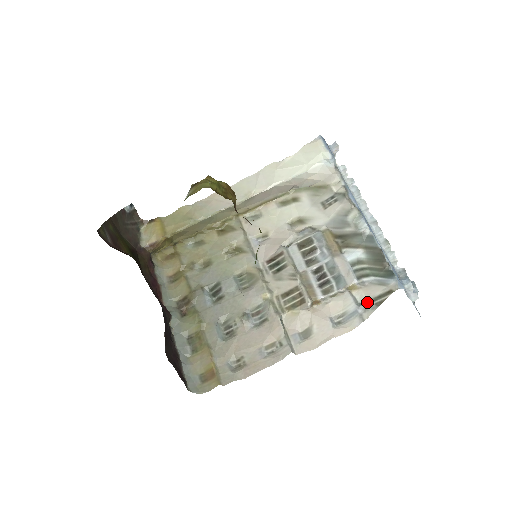
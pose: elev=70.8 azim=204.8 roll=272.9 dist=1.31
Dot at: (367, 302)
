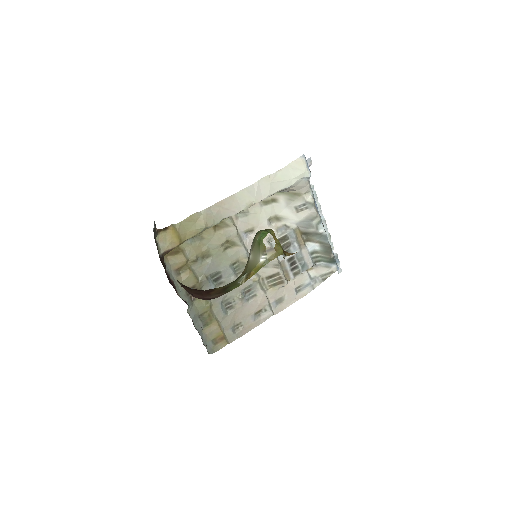
Dot at: (317, 278)
